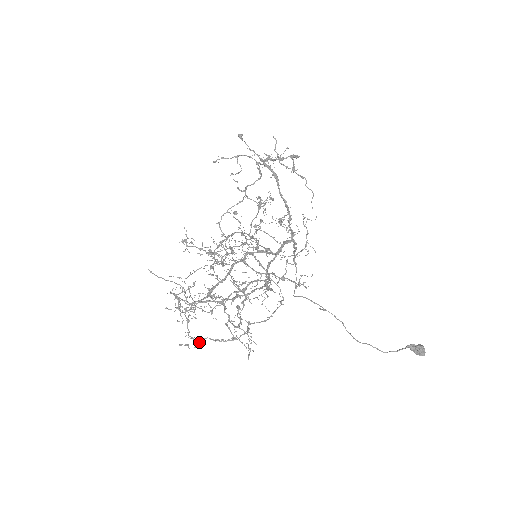
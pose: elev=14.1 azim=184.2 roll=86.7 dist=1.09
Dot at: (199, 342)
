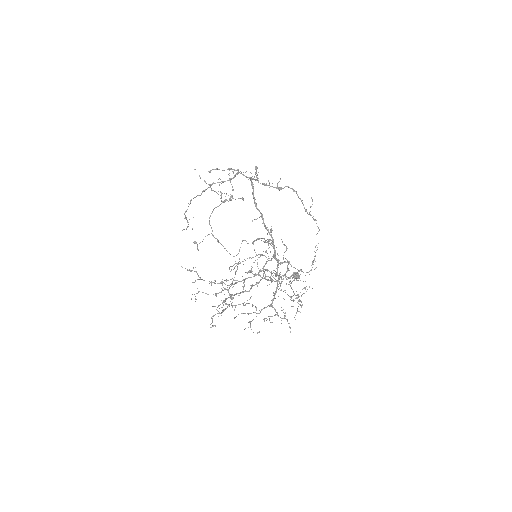
Dot at: occluded
